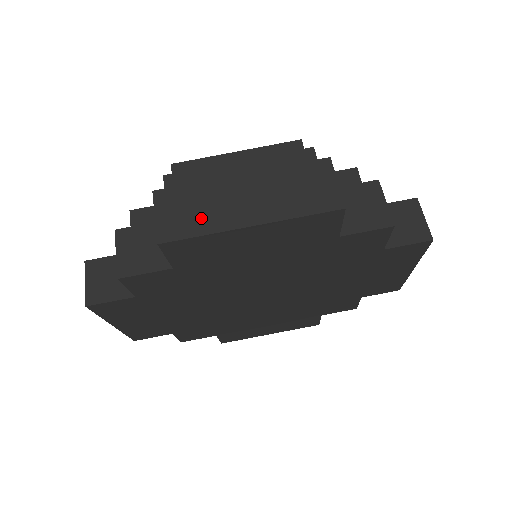
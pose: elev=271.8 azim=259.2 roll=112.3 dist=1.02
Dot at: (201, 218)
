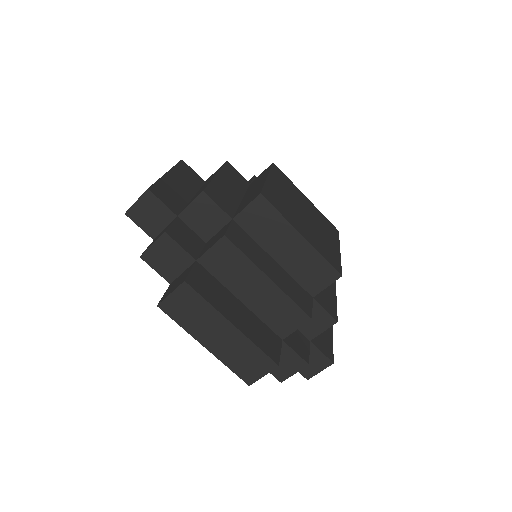
Dot at: (189, 319)
